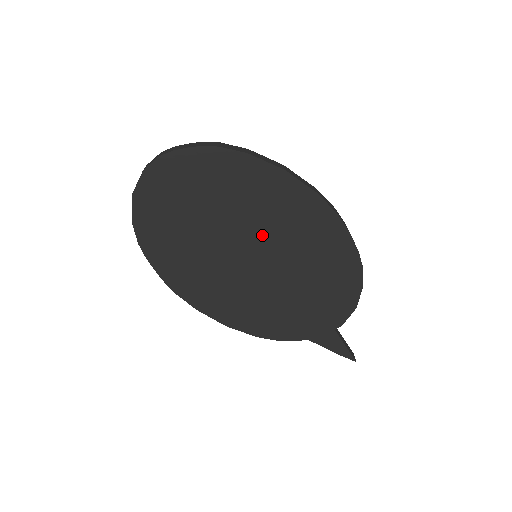
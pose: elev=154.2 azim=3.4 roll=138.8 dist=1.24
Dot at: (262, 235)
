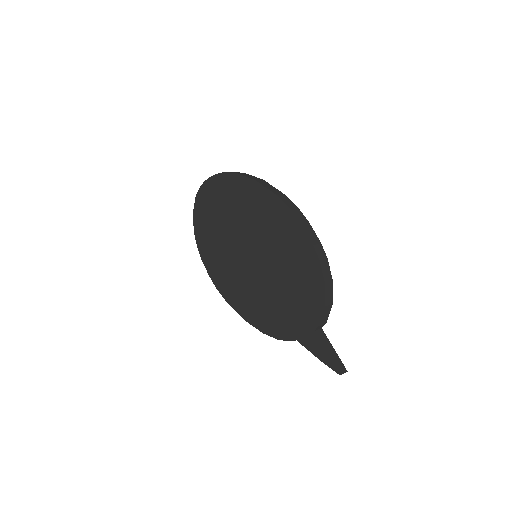
Dot at: (252, 235)
